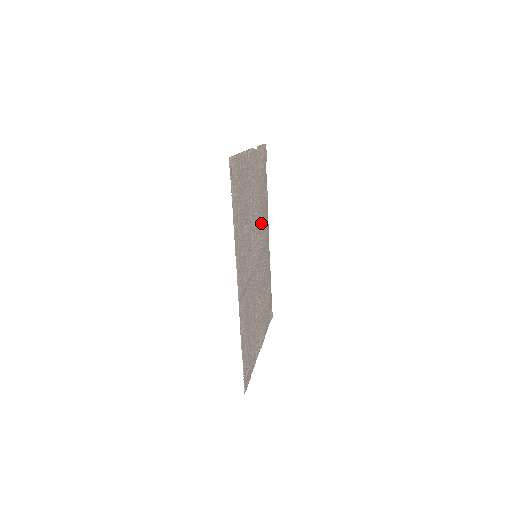
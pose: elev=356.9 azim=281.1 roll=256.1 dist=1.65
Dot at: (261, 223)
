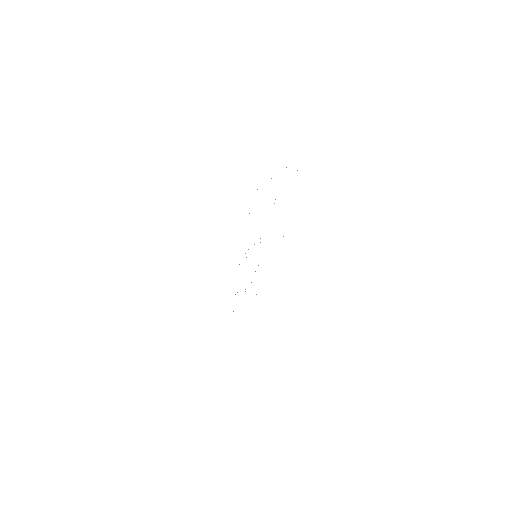
Dot at: occluded
